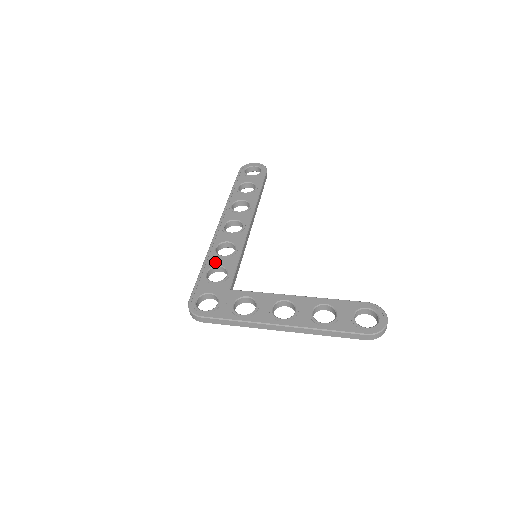
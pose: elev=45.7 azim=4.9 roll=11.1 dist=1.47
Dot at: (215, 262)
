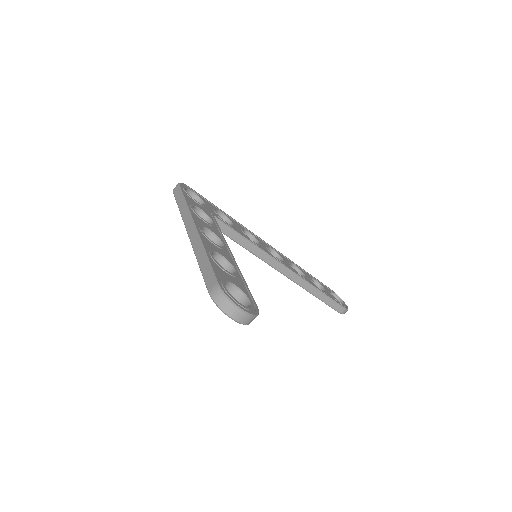
Dot at: (235, 223)
